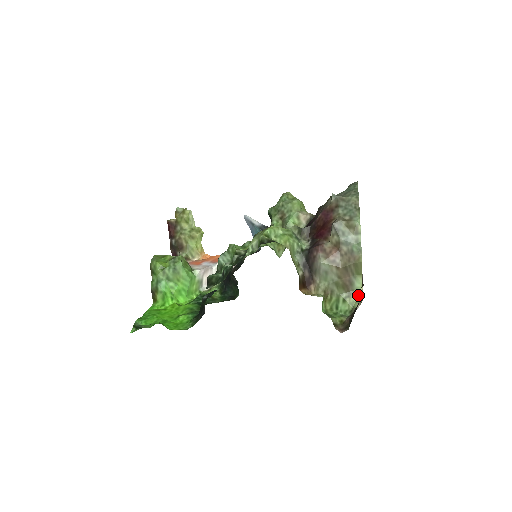
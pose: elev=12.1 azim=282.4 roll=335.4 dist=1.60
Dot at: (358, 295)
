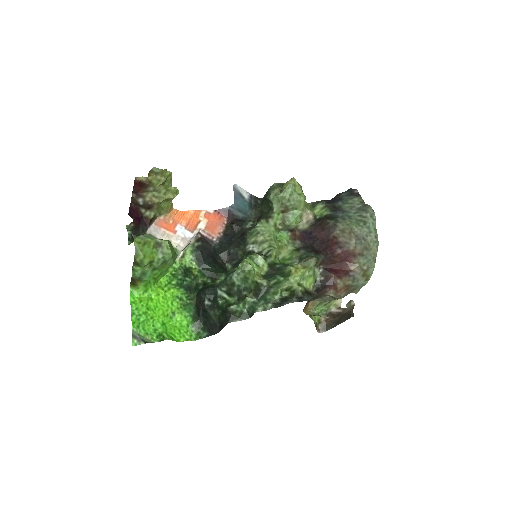
Dot at: (336, 300)
